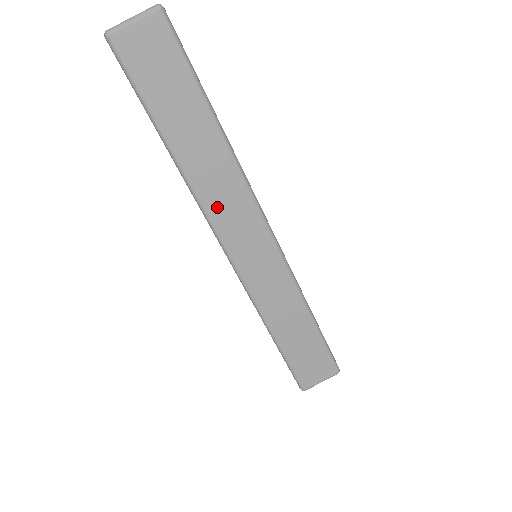
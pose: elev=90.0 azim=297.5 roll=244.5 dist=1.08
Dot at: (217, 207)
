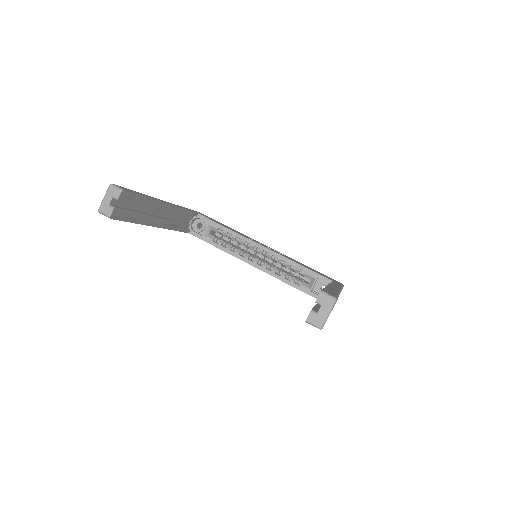
Dot at: occluded
